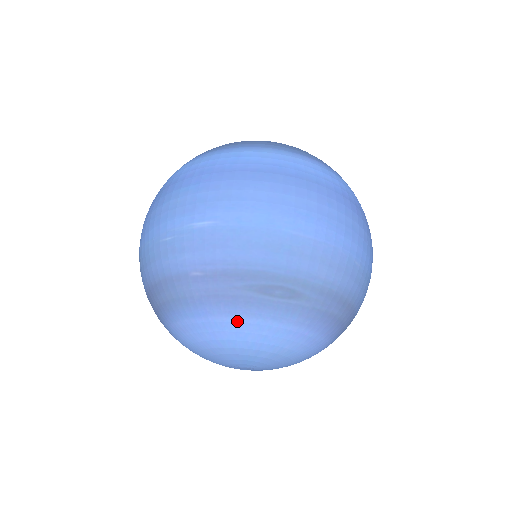
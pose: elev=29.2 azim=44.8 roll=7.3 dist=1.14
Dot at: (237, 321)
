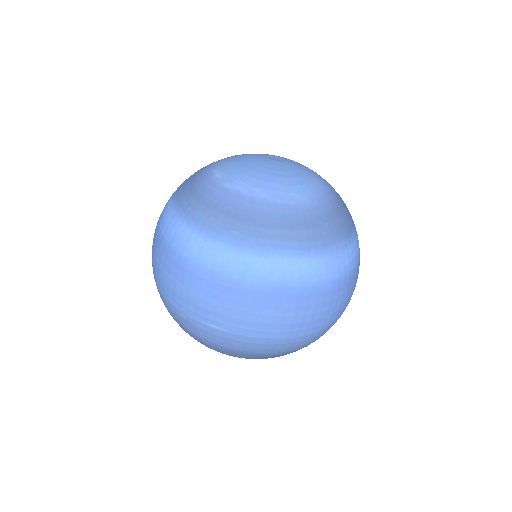
Dot at: occluded
